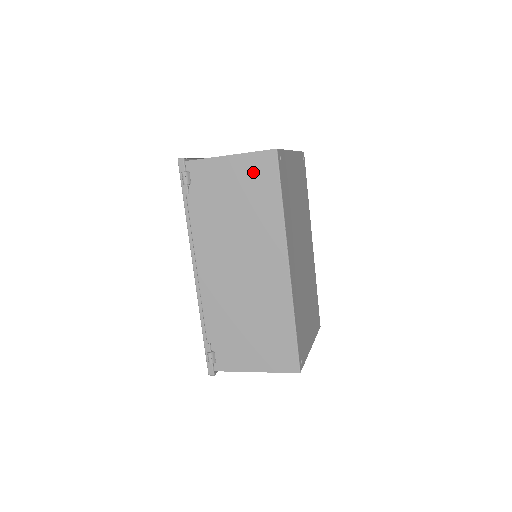
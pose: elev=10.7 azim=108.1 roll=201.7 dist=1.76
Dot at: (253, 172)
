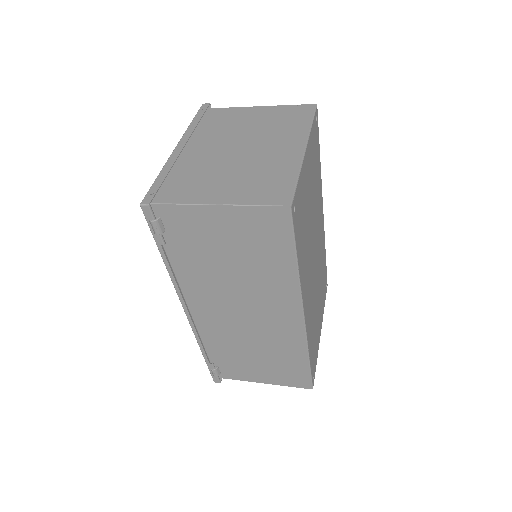
Dot at: (255, 229)
